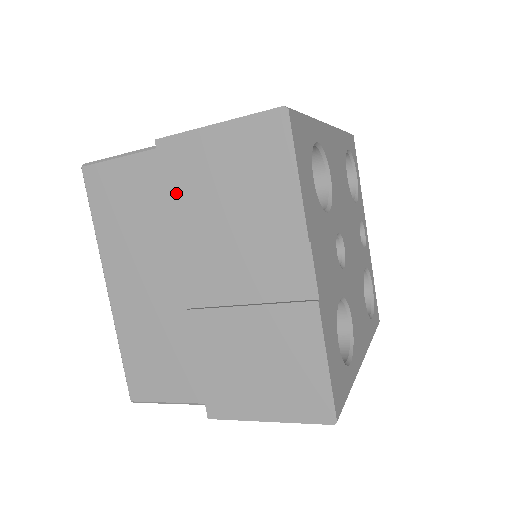
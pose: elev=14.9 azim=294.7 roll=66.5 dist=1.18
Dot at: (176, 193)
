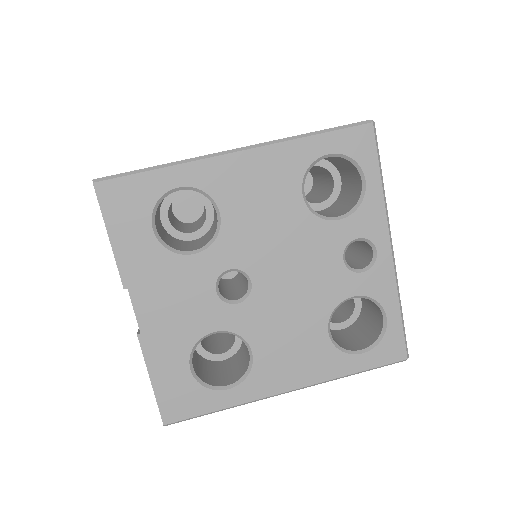
Dot at: occluded
